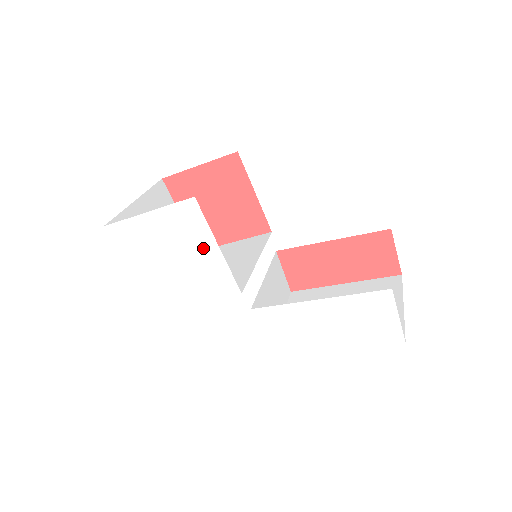
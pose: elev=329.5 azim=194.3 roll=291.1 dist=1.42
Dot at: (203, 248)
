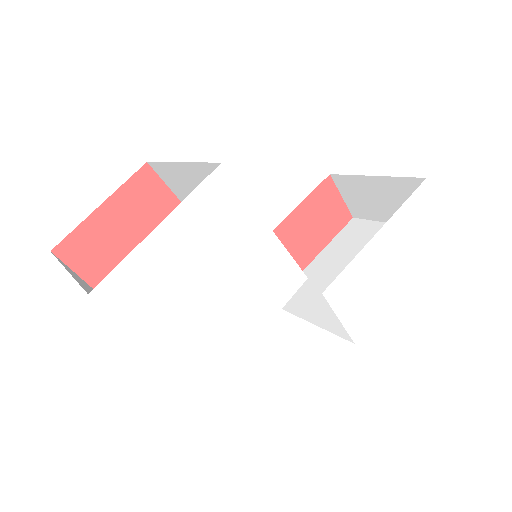
Dot at: (249, 239)
